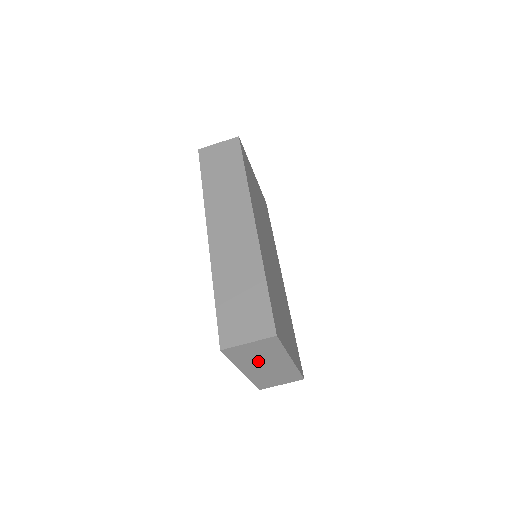
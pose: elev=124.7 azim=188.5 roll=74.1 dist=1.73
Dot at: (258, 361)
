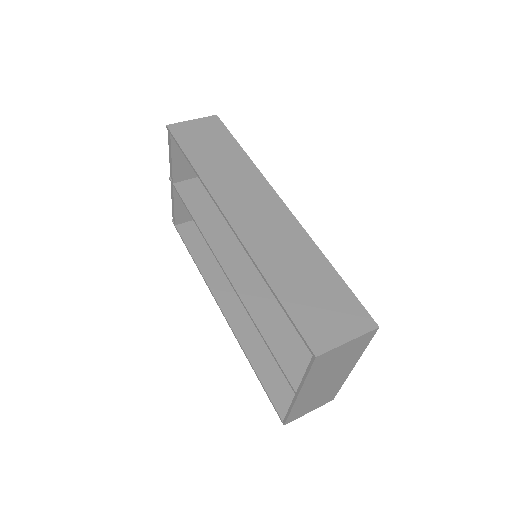
Dot at: (327, 374)
